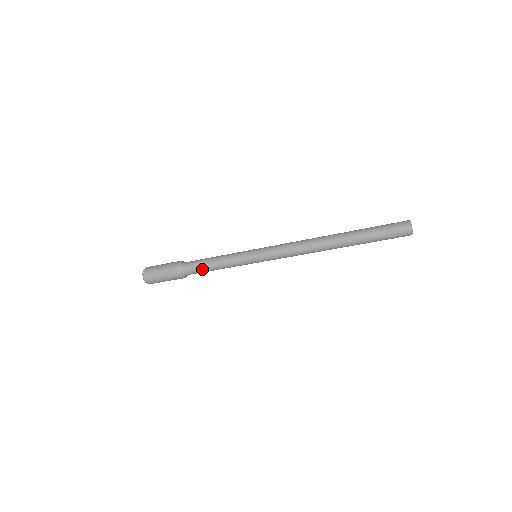
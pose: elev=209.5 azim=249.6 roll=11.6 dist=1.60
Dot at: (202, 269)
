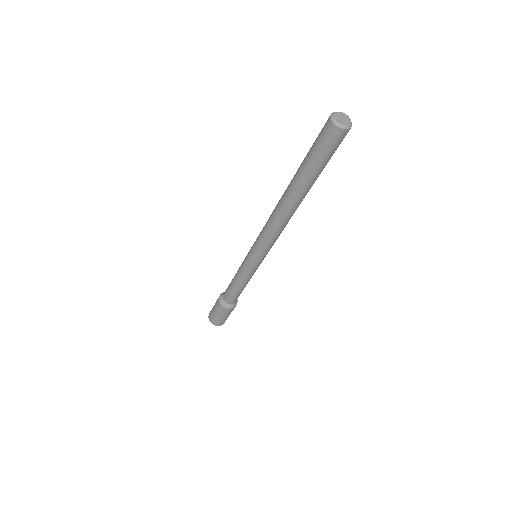
Dot at: (229, 289)
